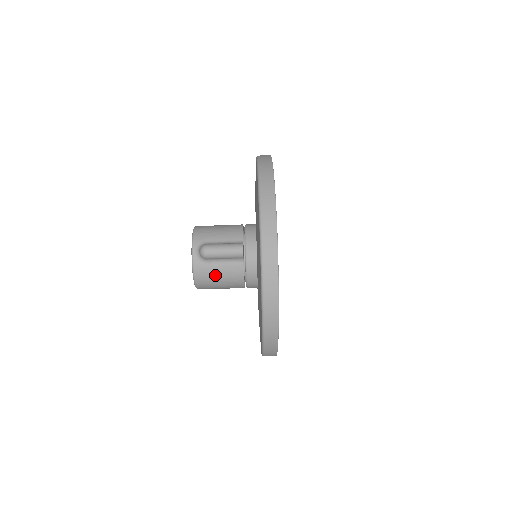
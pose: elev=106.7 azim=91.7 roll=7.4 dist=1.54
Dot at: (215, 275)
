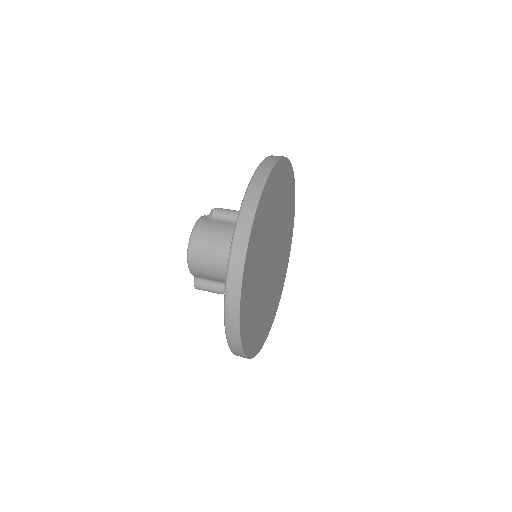
Dot at: (214, 228)
